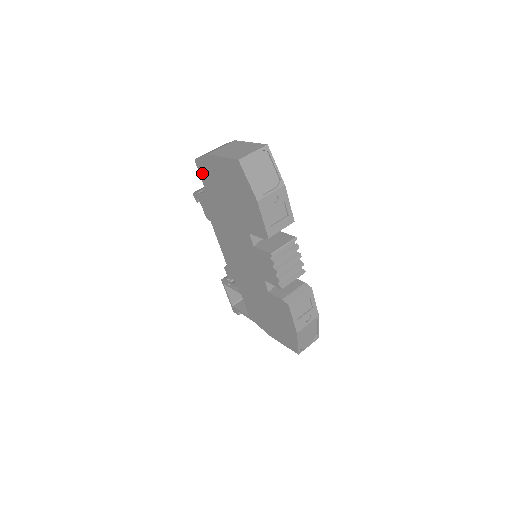
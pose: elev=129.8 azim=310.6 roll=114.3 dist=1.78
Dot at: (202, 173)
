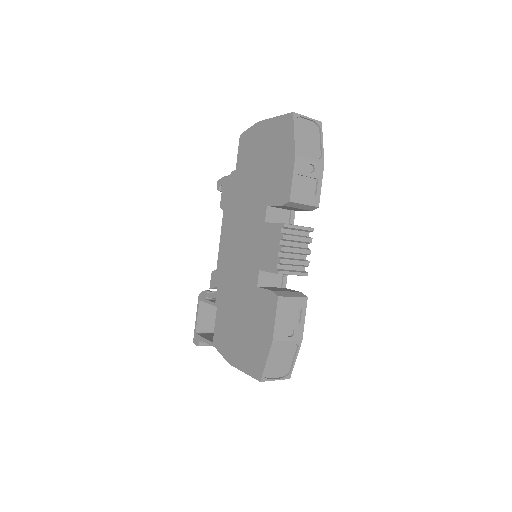
Dot at: (242, 148)
